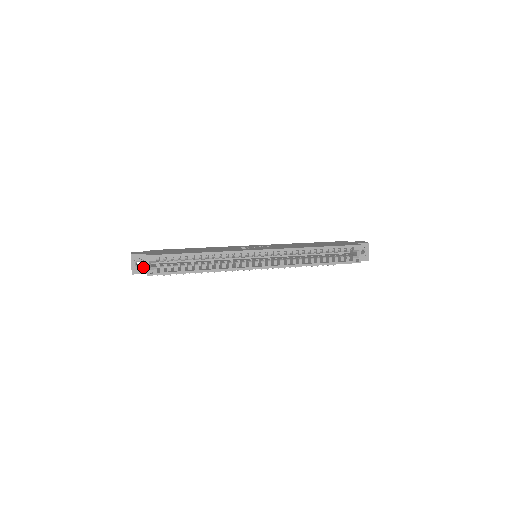
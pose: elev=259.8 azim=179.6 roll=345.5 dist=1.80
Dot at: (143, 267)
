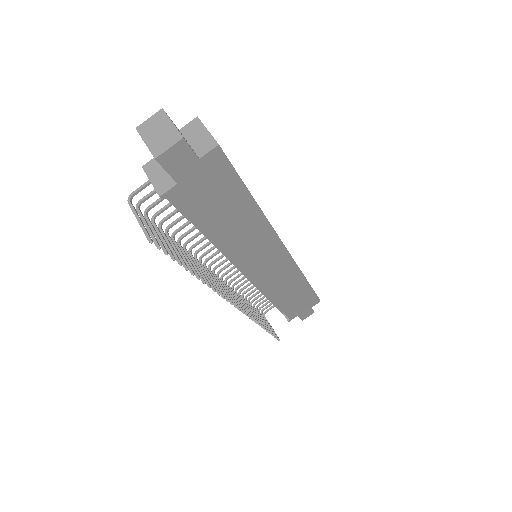
Dot at: occluded
